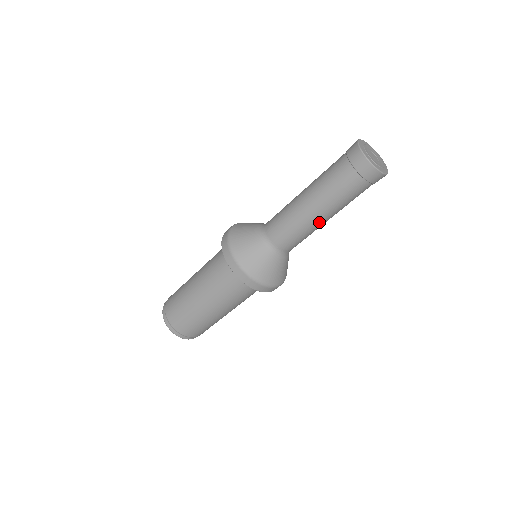
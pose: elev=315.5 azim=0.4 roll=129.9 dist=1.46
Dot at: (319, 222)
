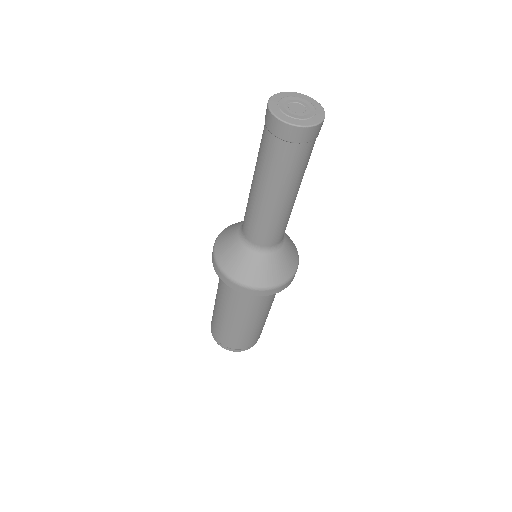
Dot at: (264, 202)
